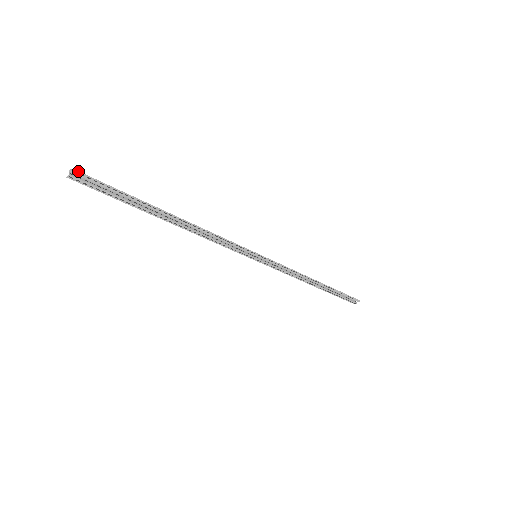
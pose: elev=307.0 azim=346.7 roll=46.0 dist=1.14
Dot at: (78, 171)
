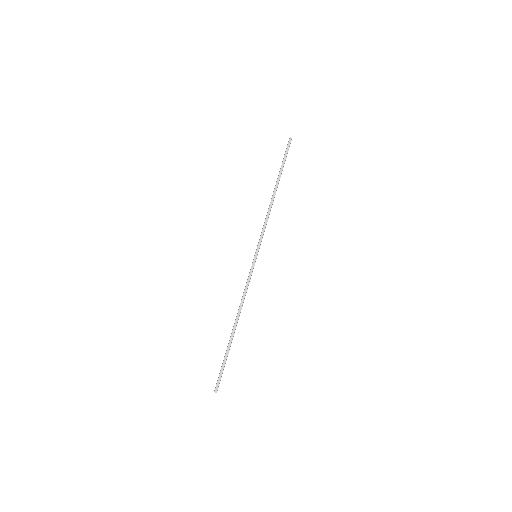
Dot at: (217, 390)
